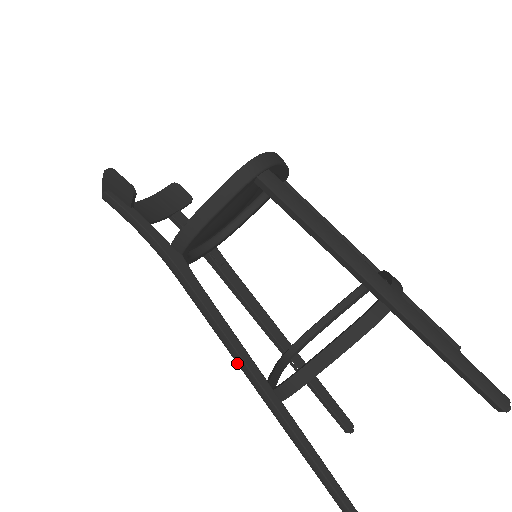
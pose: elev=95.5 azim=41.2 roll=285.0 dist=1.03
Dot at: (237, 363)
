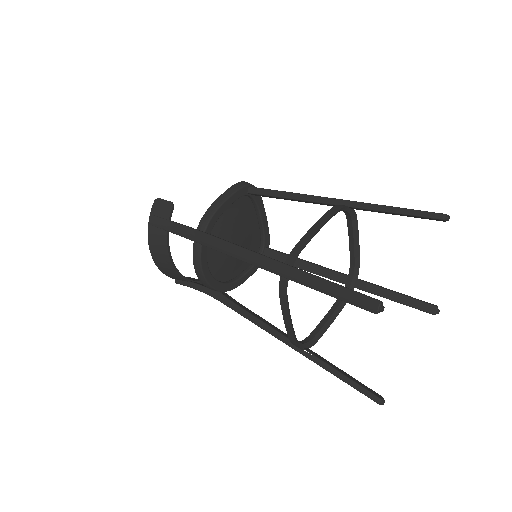
Dot at: (254, 262)
